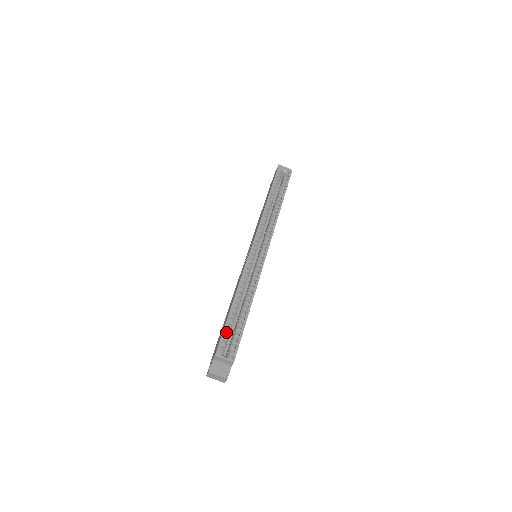
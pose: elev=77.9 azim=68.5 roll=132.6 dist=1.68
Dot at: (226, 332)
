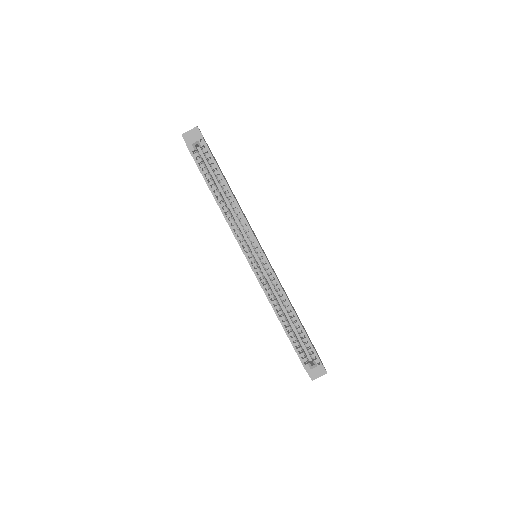
Dot at: (298, 349)
